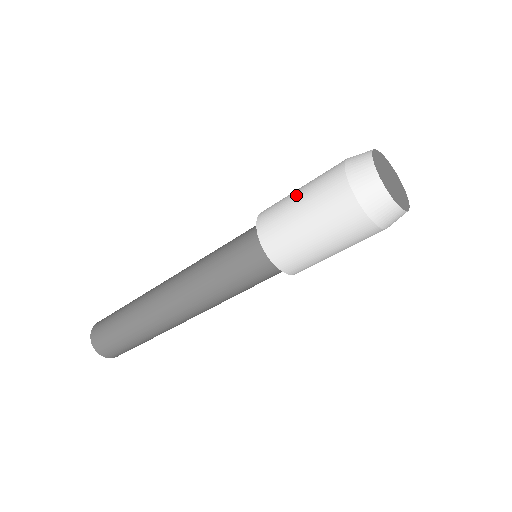
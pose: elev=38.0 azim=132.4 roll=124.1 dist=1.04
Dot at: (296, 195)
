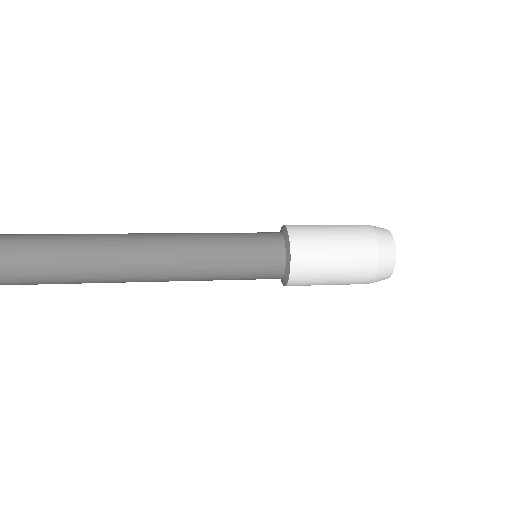
Dot at: (334, 262)
